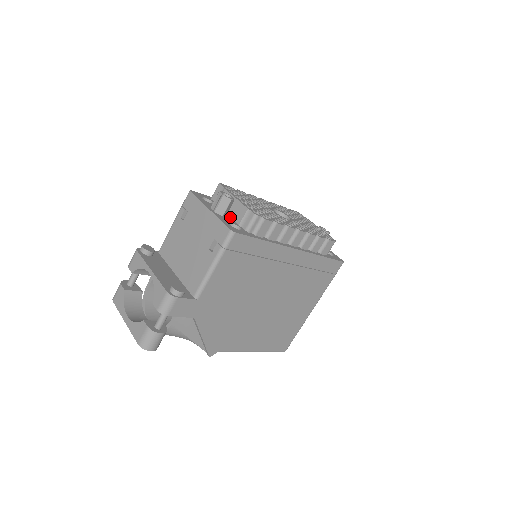
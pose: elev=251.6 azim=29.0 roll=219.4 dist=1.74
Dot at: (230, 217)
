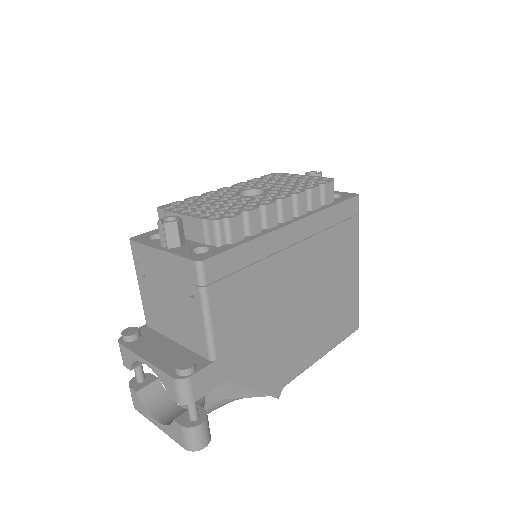
Dot at: (191, 240)
